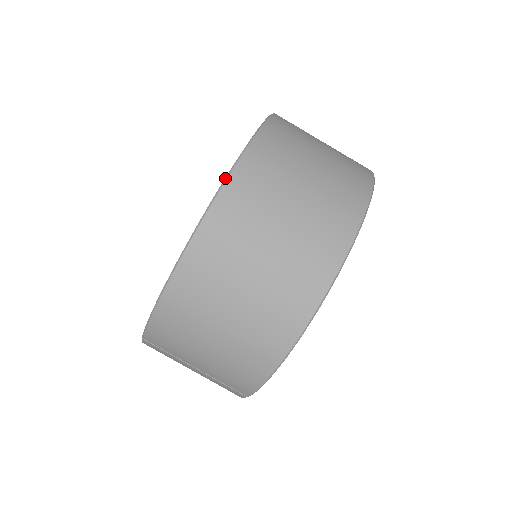
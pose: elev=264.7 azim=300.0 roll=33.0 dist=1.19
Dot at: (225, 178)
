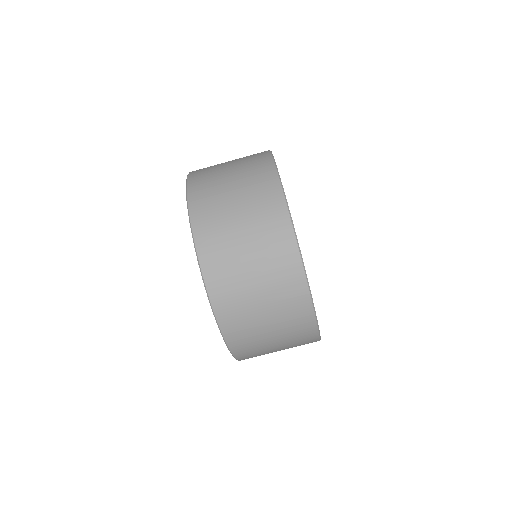
Dot at: (228, 349)
